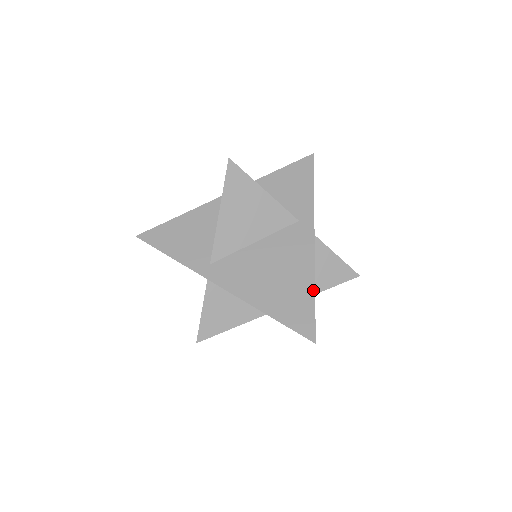
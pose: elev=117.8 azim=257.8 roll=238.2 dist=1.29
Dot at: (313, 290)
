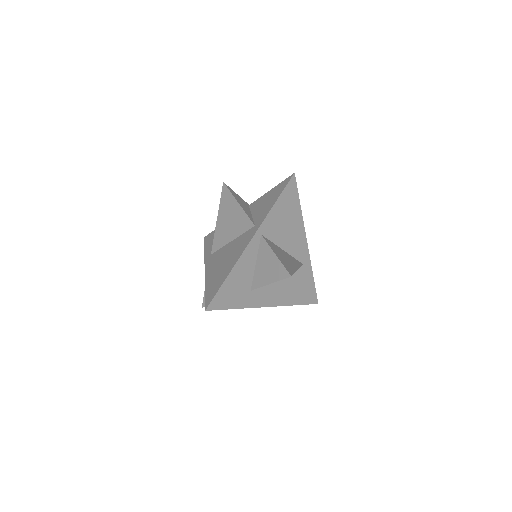
Dot at: (227, 275)
